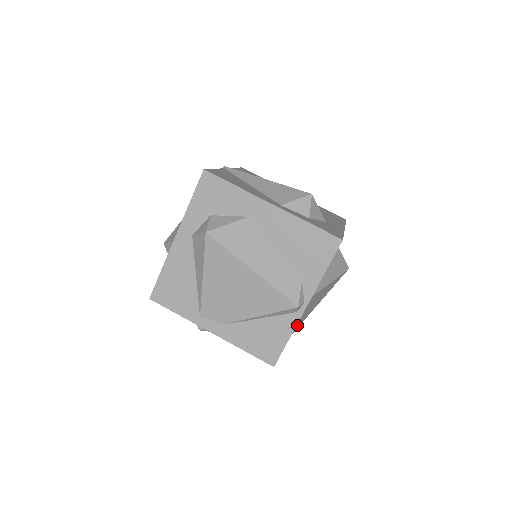
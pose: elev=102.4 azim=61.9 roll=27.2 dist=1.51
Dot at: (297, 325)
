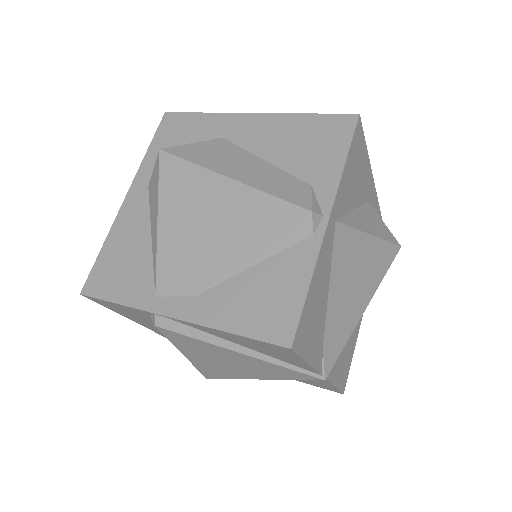
Dot at: (336, 333)
